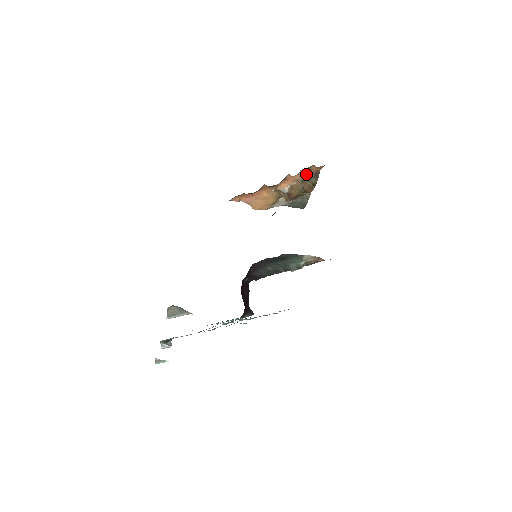
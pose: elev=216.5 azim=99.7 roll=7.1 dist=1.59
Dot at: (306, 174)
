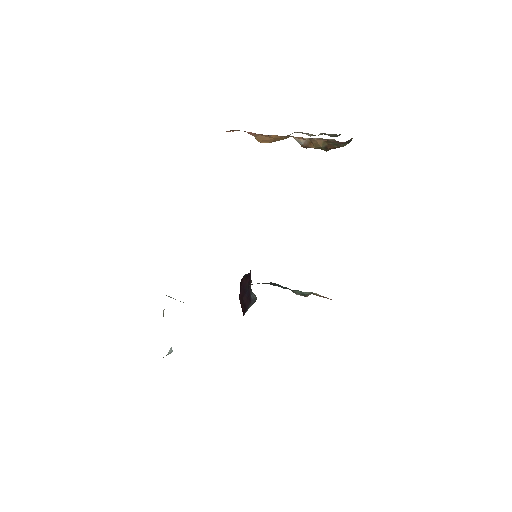
Dot at: (331, 141)
